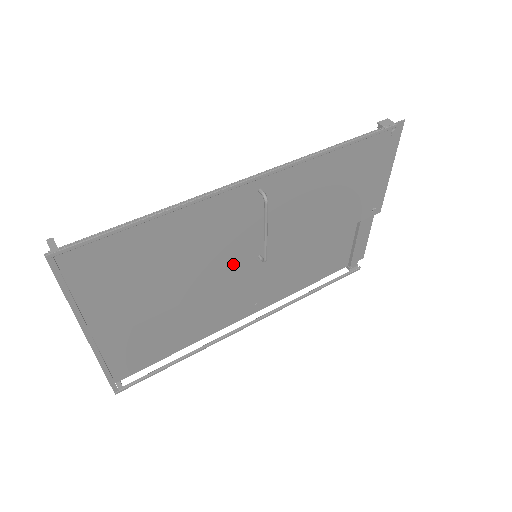
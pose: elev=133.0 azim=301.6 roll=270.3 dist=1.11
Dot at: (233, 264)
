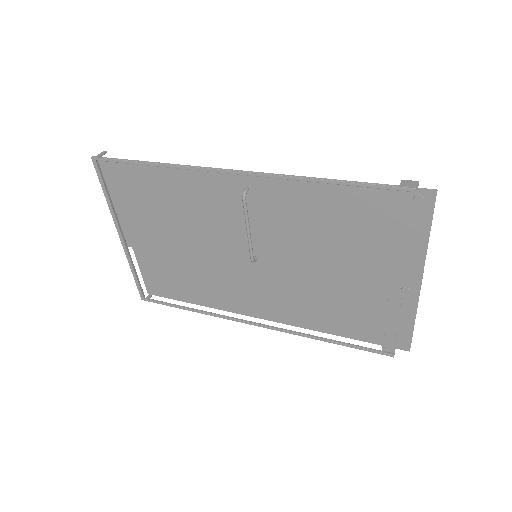
Dot at: (230, 249)
